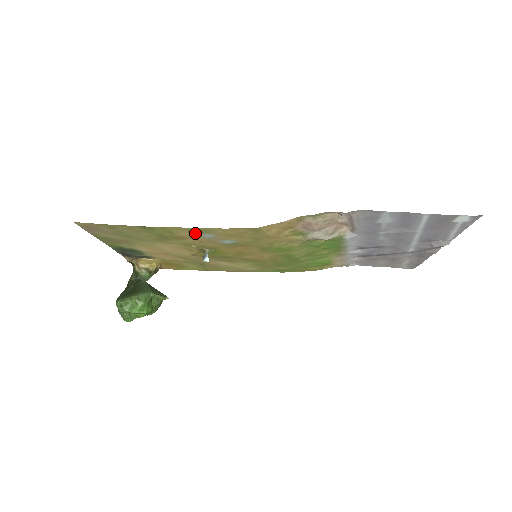
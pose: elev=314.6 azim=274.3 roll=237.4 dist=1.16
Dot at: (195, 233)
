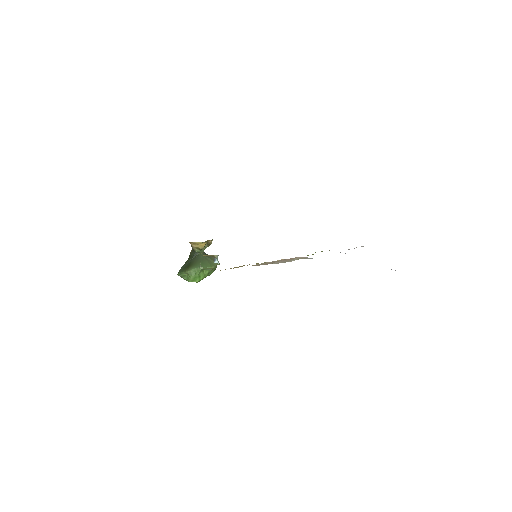
Dot at: occluded
